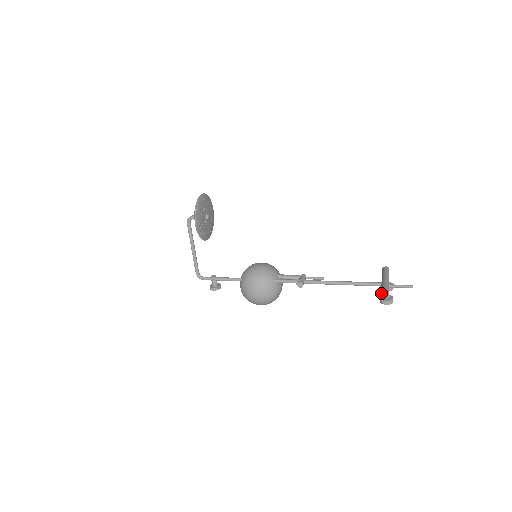
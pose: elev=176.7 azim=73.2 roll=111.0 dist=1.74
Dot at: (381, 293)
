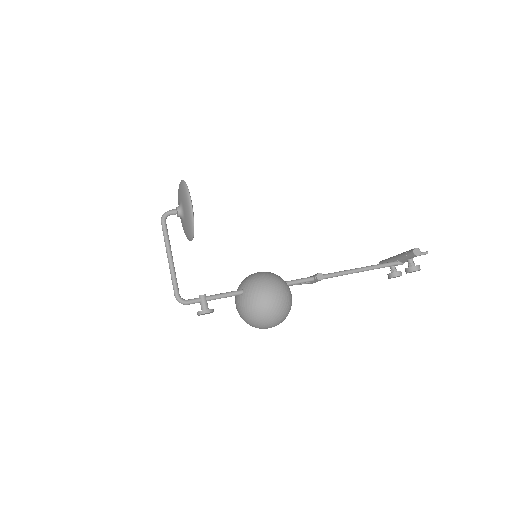
Dot at: (413, 251)
